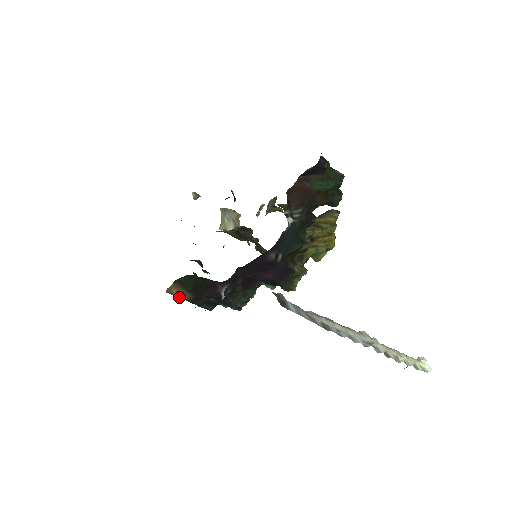
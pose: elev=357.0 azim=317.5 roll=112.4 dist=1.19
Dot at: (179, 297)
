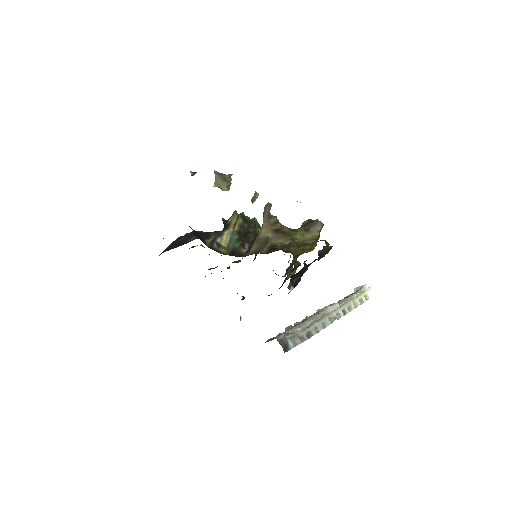
Dot at: occluded
